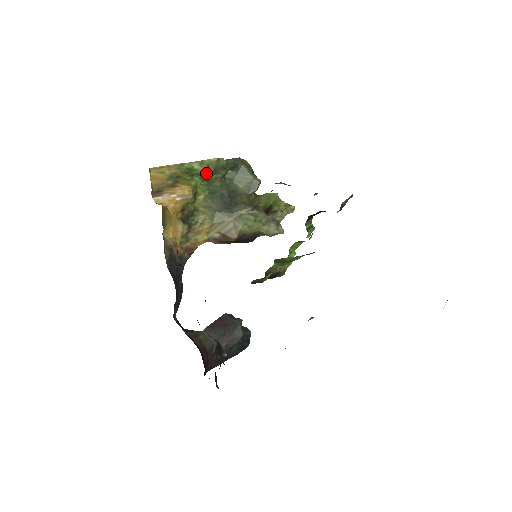
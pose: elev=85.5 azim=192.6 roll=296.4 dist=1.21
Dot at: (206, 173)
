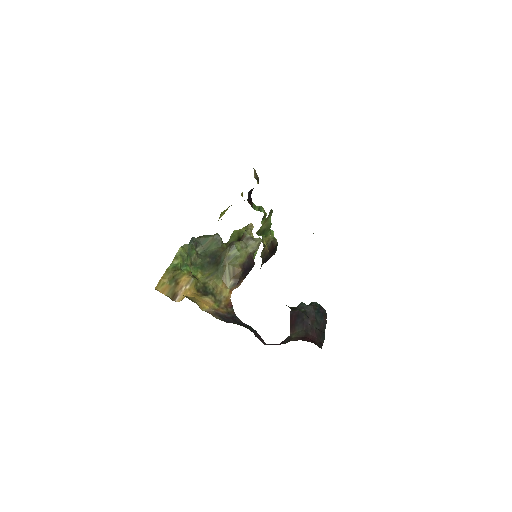
Dot at: (185, 261)
